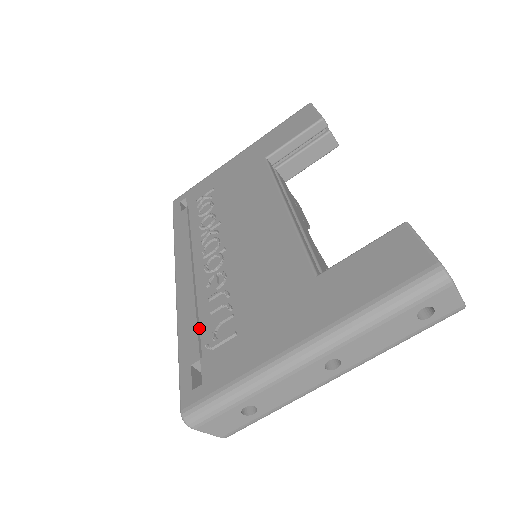
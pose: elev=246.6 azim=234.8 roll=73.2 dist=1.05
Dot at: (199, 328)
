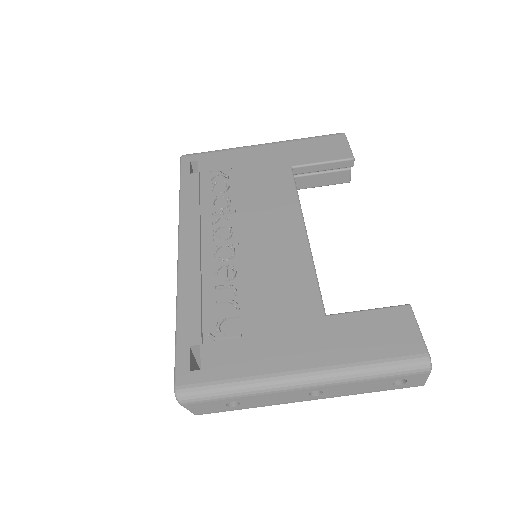
Dot at: (202, 312)
